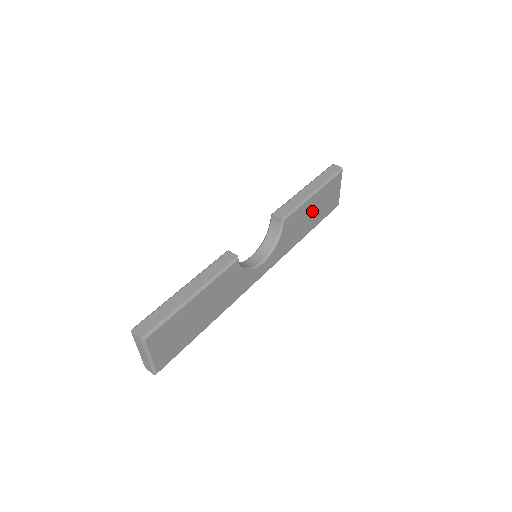
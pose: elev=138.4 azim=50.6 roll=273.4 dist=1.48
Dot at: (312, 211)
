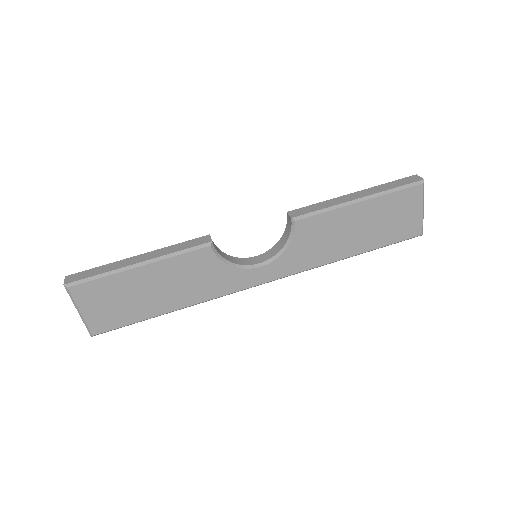
Dot at: (358, 225)
